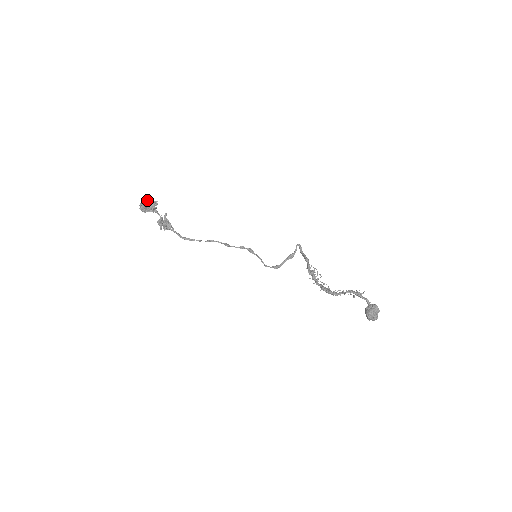
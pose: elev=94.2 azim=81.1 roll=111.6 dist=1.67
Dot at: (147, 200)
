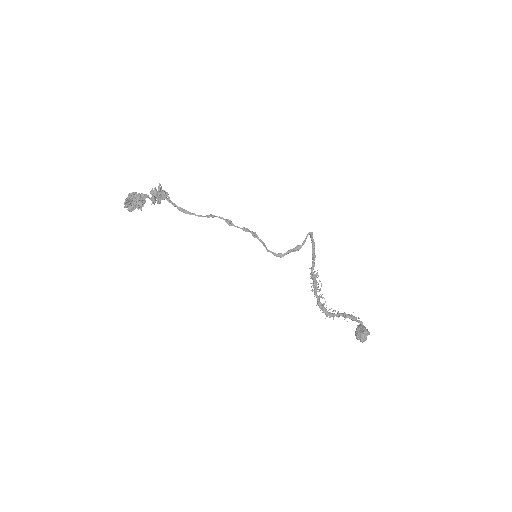
Dot at: (133, 196)
